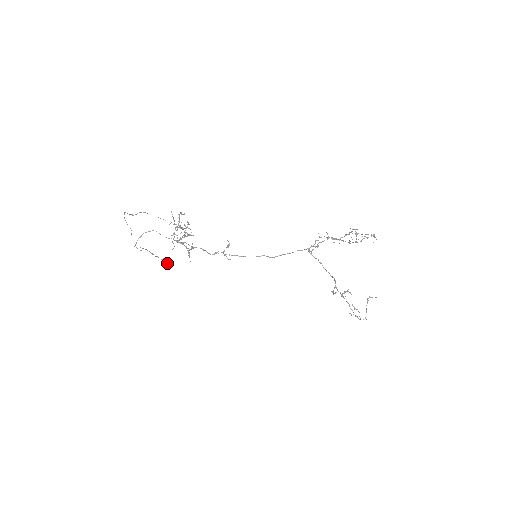
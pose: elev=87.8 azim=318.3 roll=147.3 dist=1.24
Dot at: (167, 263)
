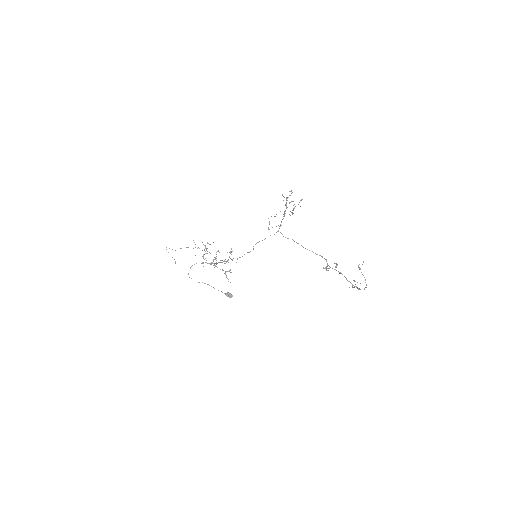
Dot at: (229, 296)
